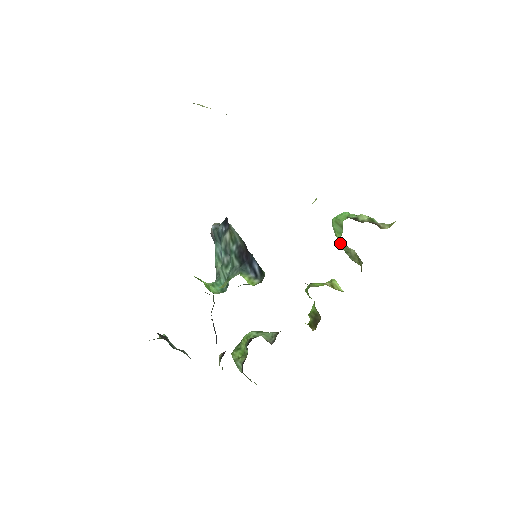
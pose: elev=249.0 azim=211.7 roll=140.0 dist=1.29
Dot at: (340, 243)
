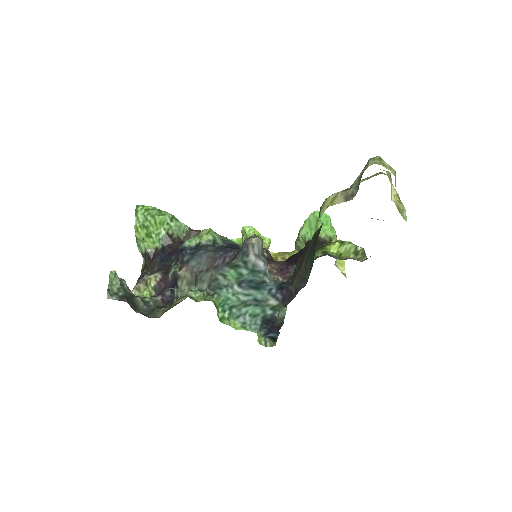
Dot at: (303, 233)
